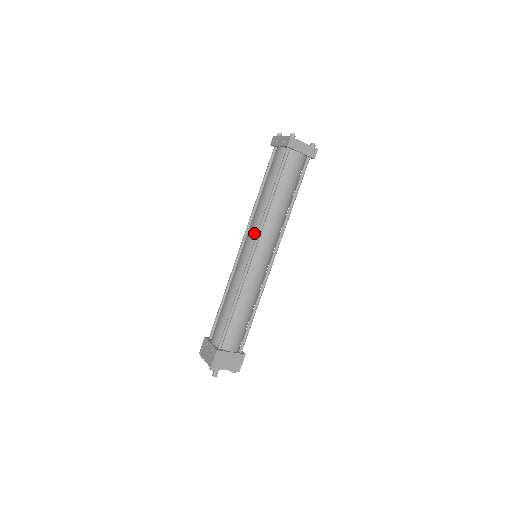
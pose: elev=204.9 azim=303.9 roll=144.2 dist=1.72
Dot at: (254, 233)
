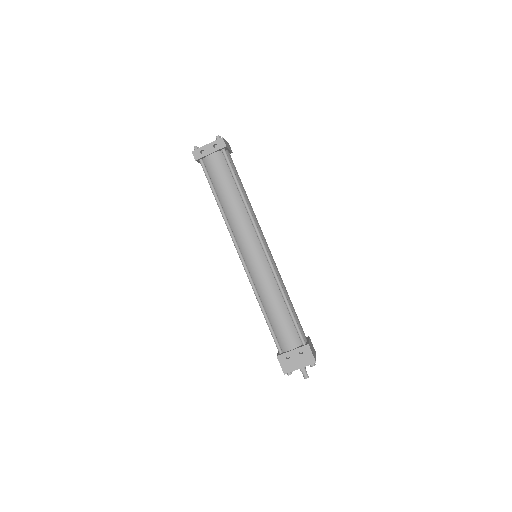
Dot at: (251, 234)
